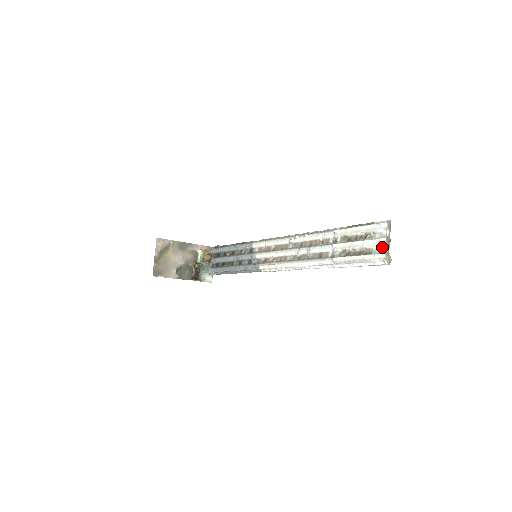
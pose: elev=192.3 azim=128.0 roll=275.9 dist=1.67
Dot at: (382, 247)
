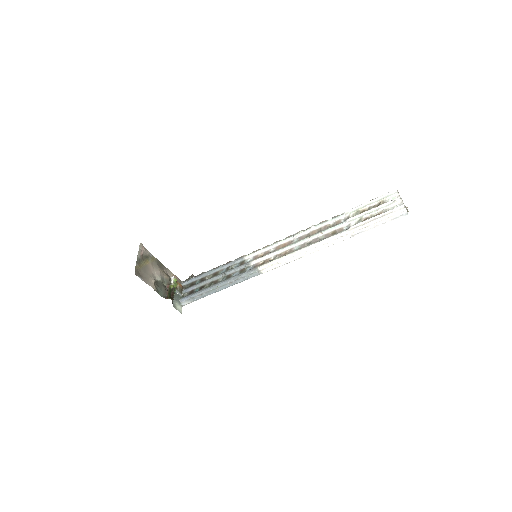
Dot at: (398, 205)
